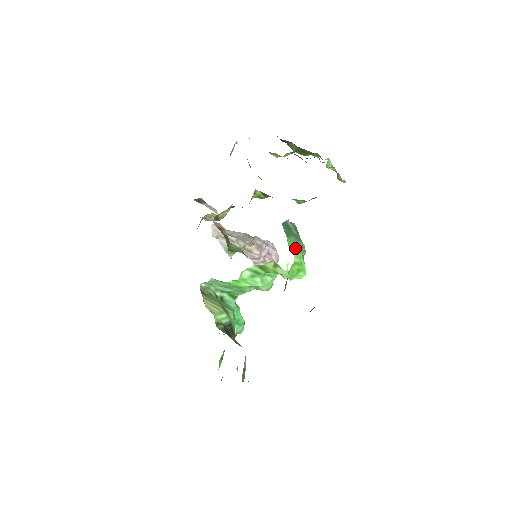
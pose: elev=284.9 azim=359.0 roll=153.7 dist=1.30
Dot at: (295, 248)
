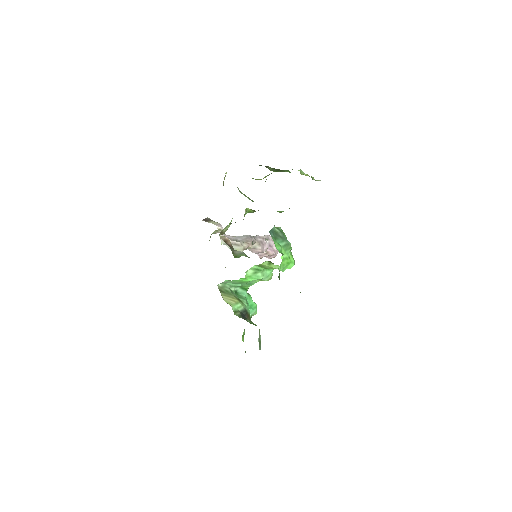
Dot at: (282, 247)
